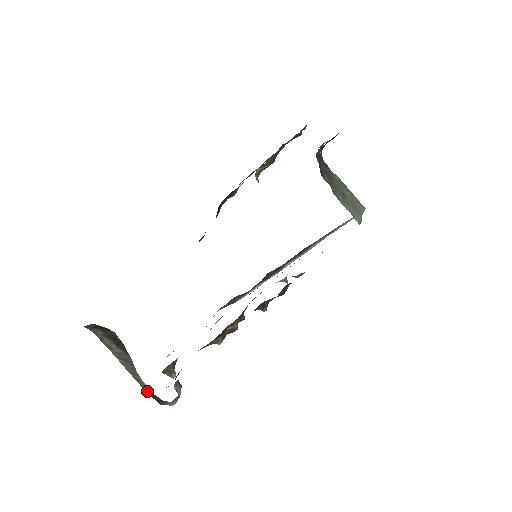
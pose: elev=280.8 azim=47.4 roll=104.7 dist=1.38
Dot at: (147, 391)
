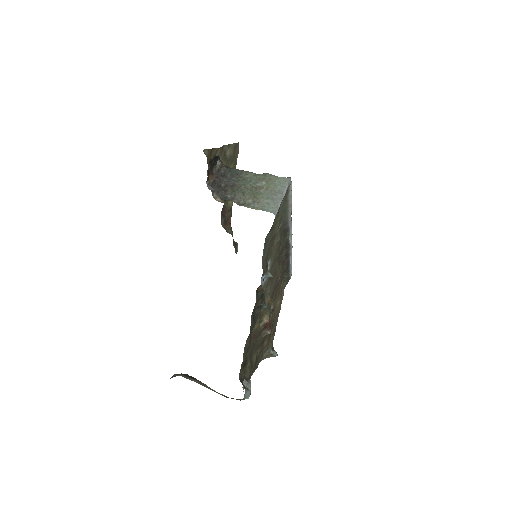
Dot at: (227, 397)
